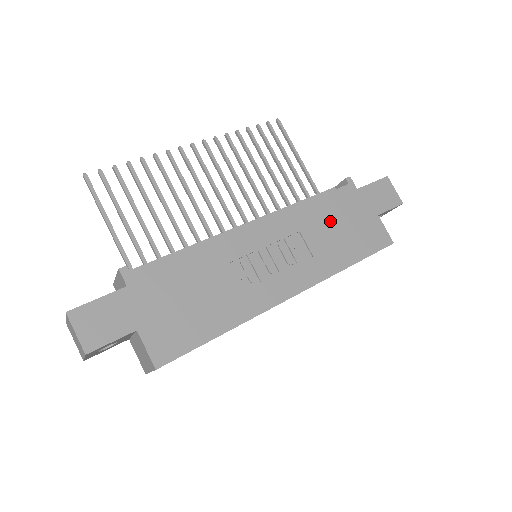
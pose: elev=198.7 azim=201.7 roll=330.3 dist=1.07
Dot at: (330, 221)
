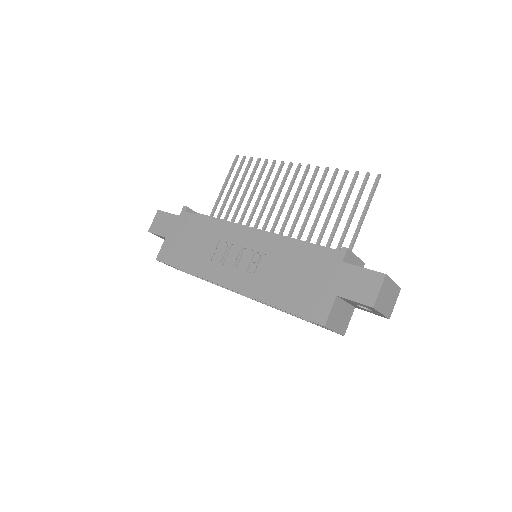
Dot at: (294, 266)
